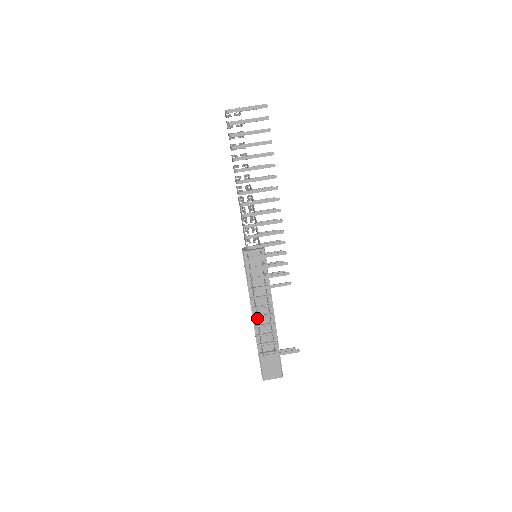
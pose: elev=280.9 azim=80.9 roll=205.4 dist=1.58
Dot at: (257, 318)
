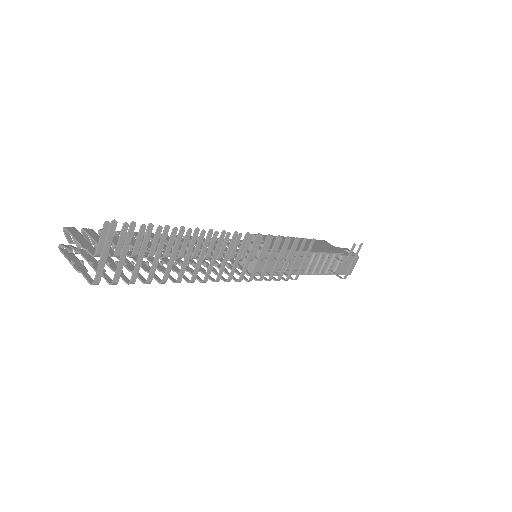
Dot at: (307, 270)
